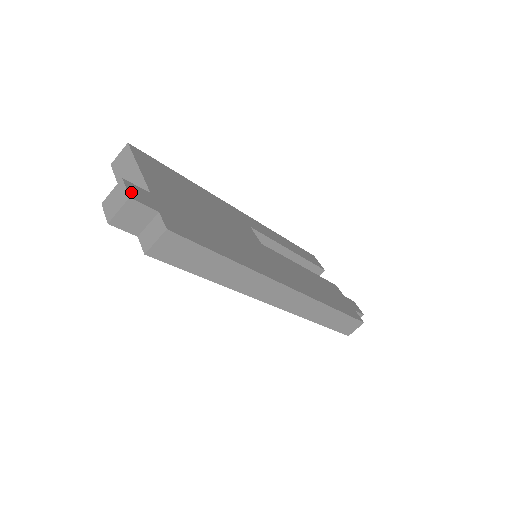
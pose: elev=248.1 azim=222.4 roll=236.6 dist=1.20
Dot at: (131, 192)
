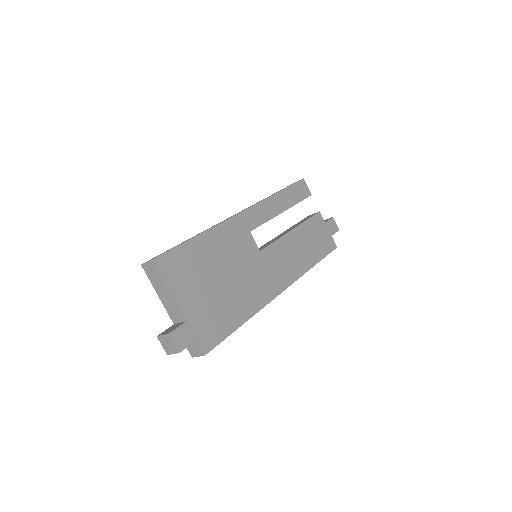
Dot at: (178, 344)
